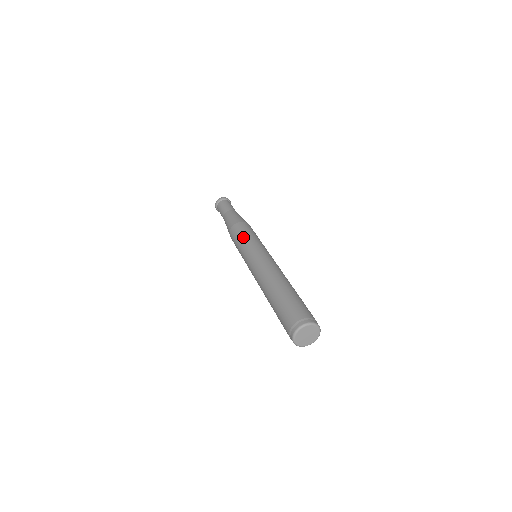
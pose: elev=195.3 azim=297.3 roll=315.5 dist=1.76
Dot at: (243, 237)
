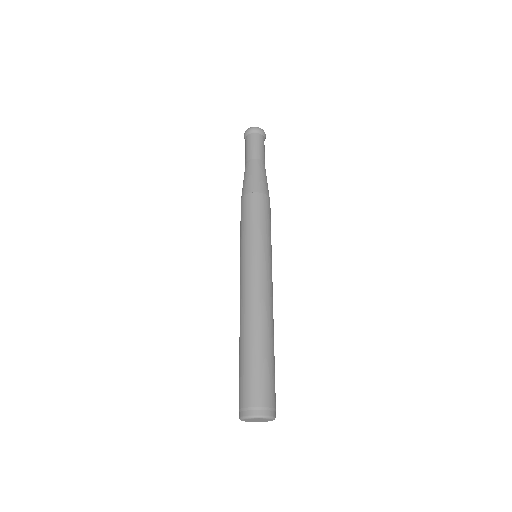
Dot at: (244, 227)
